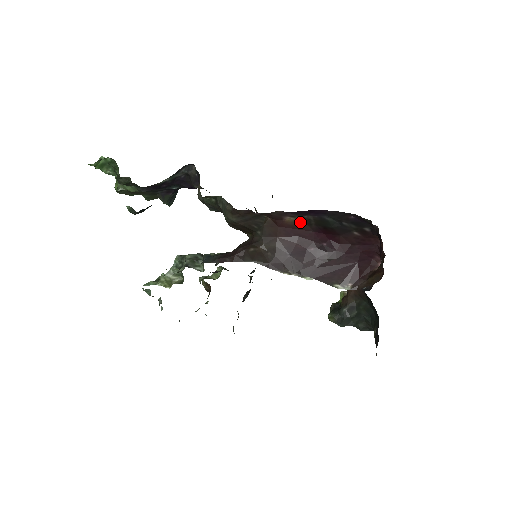
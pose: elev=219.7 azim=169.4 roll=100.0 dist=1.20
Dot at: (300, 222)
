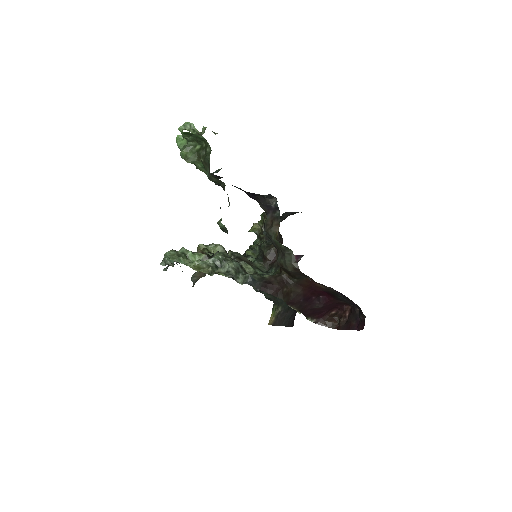
Dot at: (324, 287)
